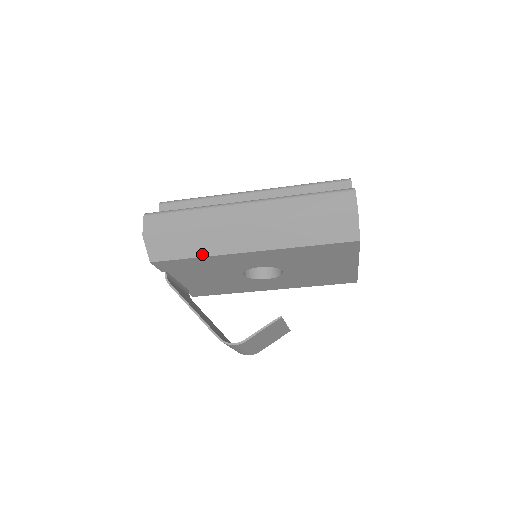
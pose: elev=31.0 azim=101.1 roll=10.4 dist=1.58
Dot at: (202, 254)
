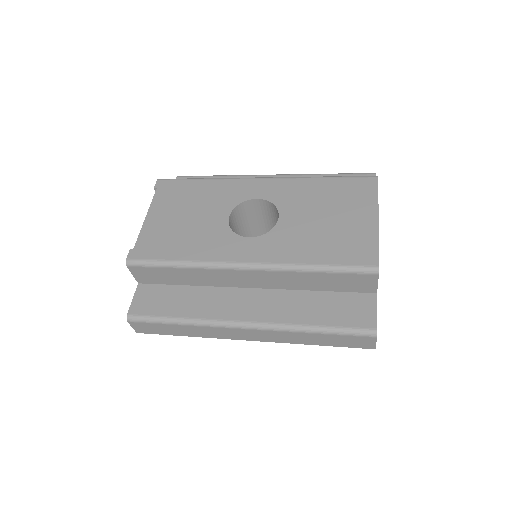
Dot at: occluded
